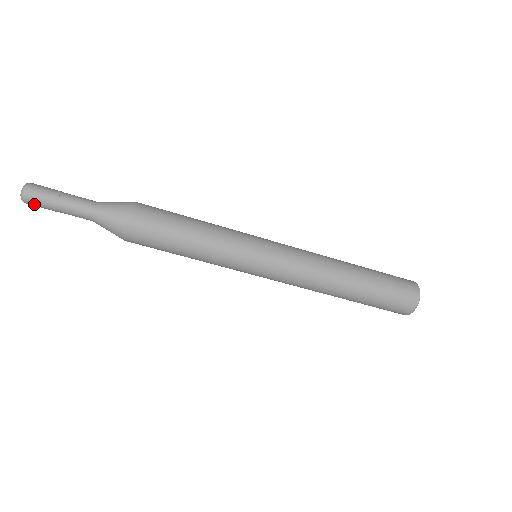
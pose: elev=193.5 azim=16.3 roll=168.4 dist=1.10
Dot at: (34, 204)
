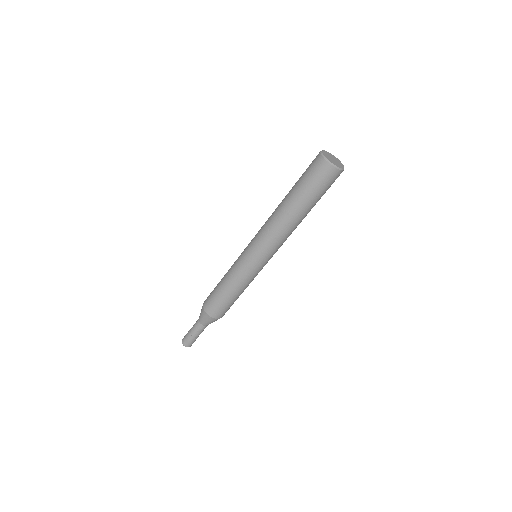
Dot at: (191, 344)
